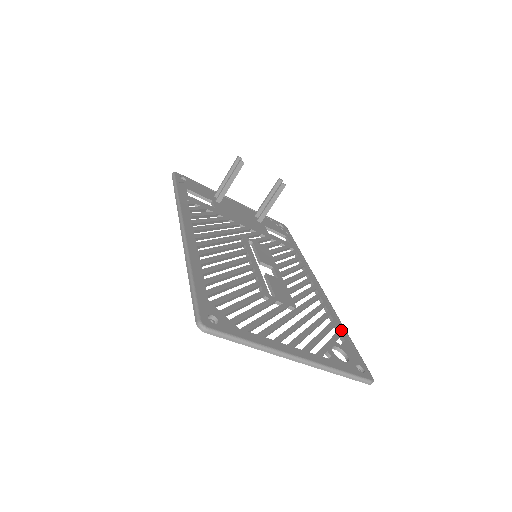
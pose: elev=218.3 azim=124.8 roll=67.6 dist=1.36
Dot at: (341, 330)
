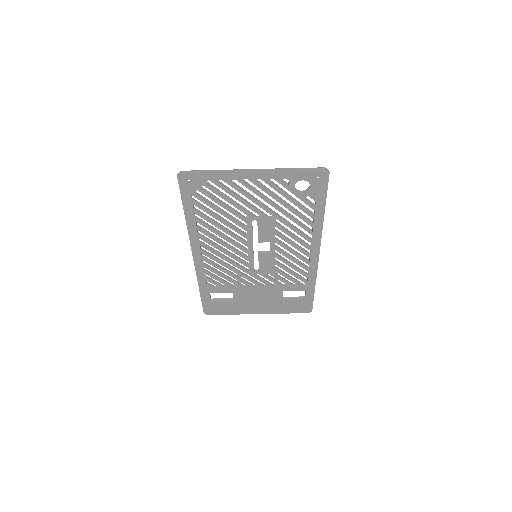
Dot at: (317, 209)
